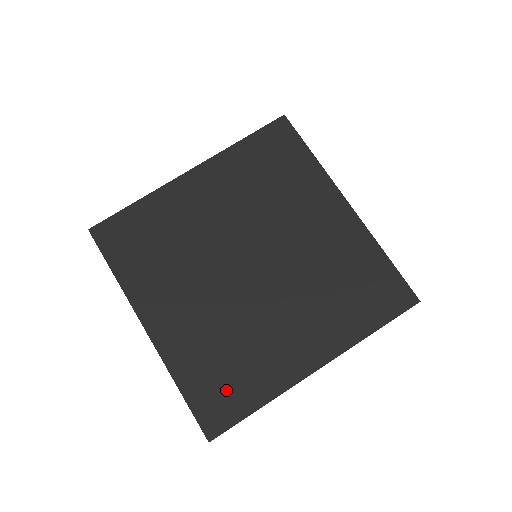
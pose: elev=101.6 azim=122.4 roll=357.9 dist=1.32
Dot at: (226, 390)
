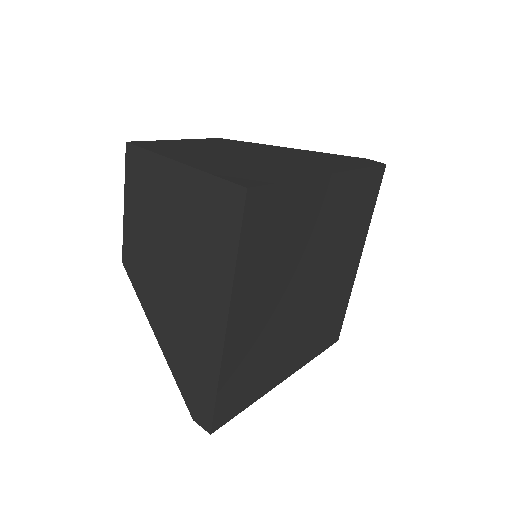
Dot at: (333, 325)
